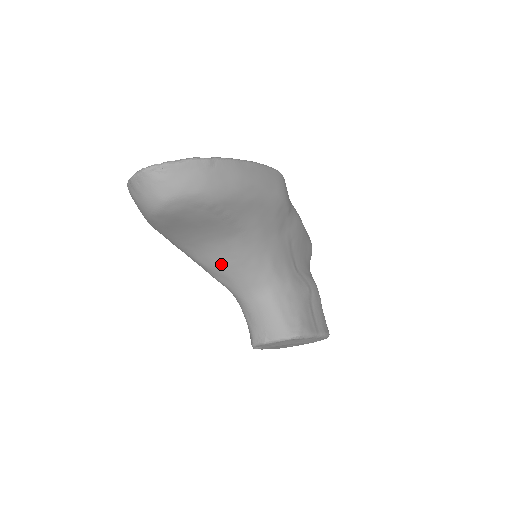
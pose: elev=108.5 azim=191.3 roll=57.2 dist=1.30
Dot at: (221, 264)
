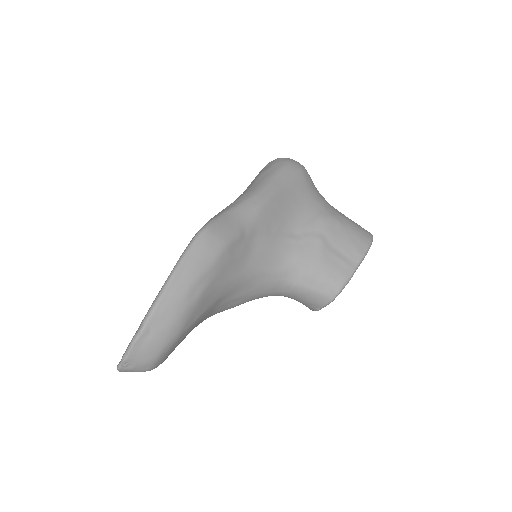
Dot at: (234, 306)
